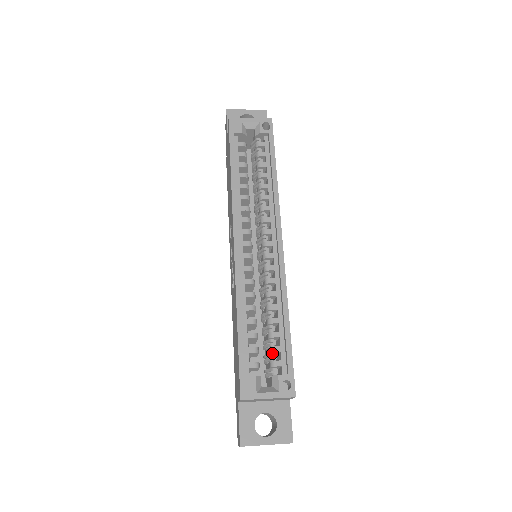
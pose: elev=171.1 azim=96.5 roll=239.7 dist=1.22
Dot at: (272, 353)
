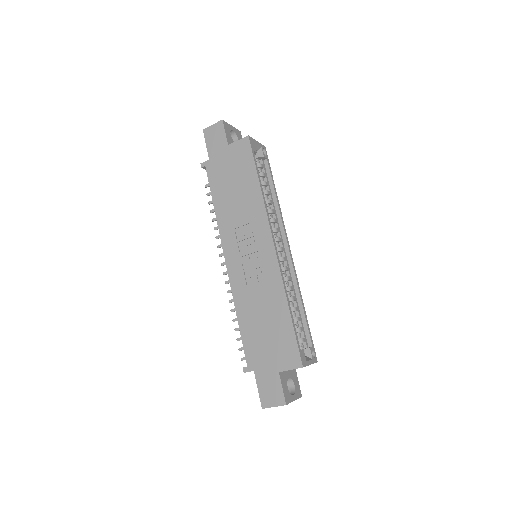
Dot at: (299, 333)
